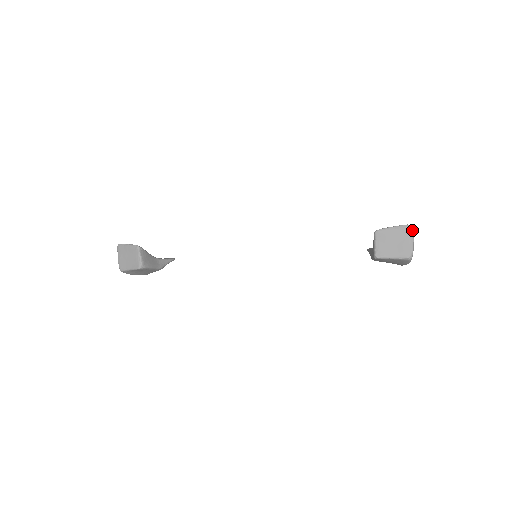
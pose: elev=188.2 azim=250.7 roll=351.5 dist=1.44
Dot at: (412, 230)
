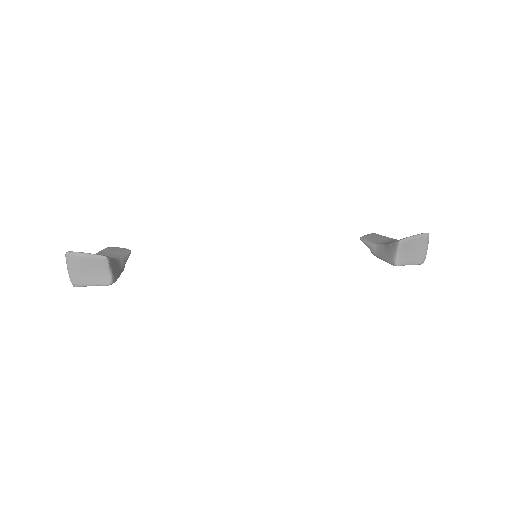
Dot at: occluded
